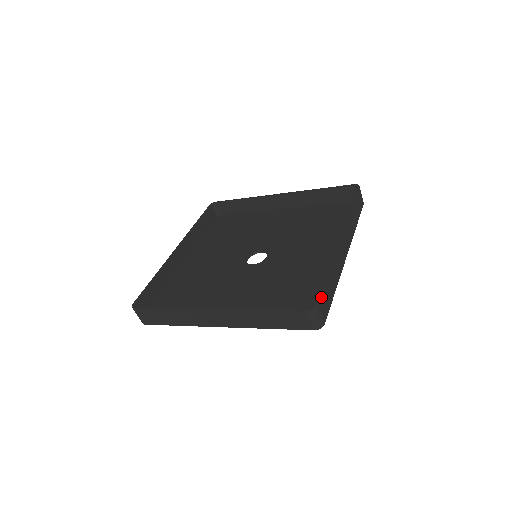
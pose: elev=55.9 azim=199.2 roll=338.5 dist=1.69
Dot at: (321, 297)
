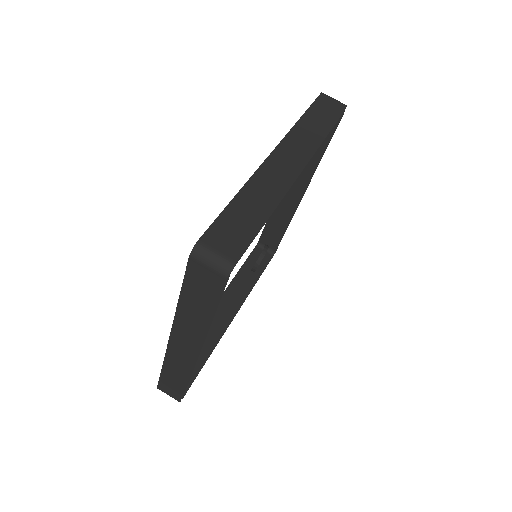
Dot at: (211, 230)
